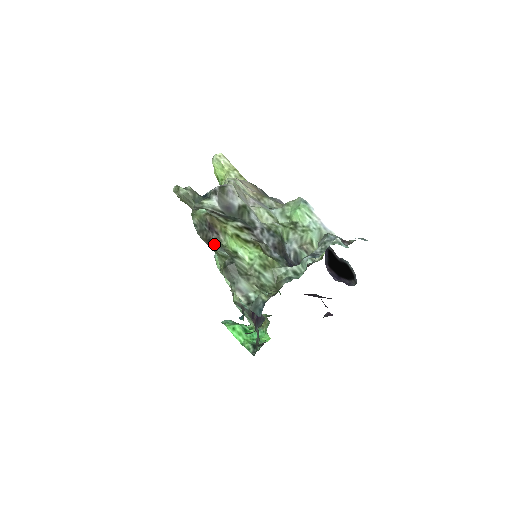
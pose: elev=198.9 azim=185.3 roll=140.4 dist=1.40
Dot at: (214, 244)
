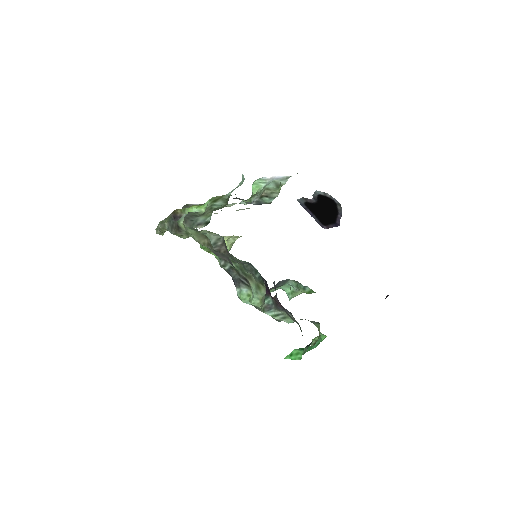
Dot at: (178, 221)
